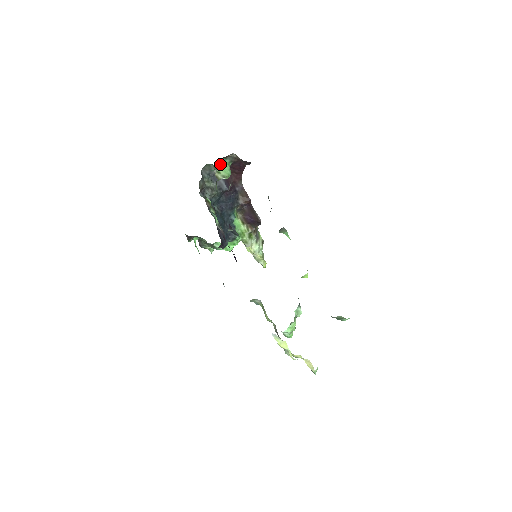
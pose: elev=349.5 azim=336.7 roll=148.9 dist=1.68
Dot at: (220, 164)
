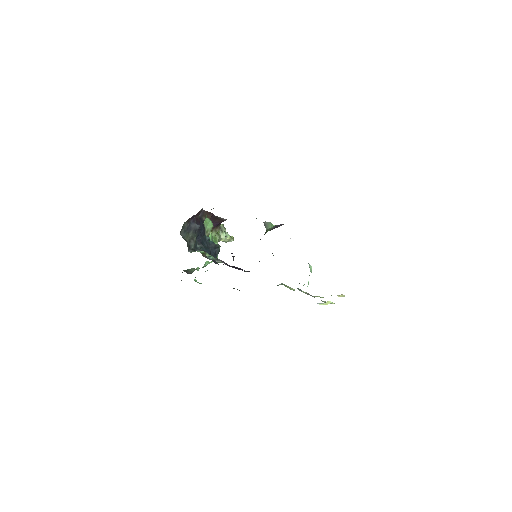
Dot at: (204, 224)
